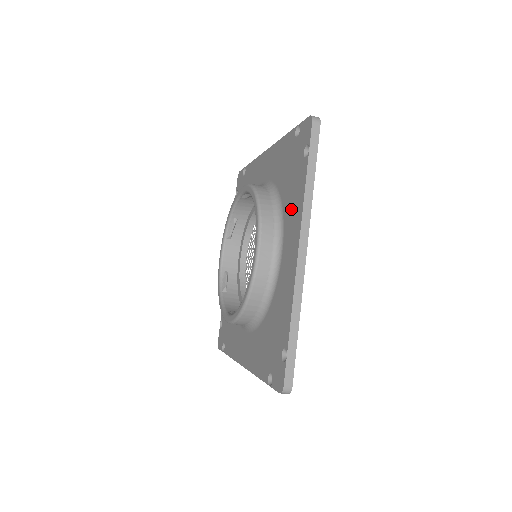
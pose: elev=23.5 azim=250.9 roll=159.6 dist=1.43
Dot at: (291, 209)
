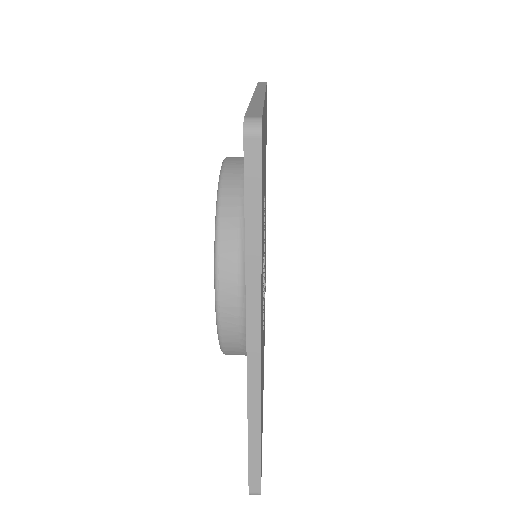
Dot at: occluded
